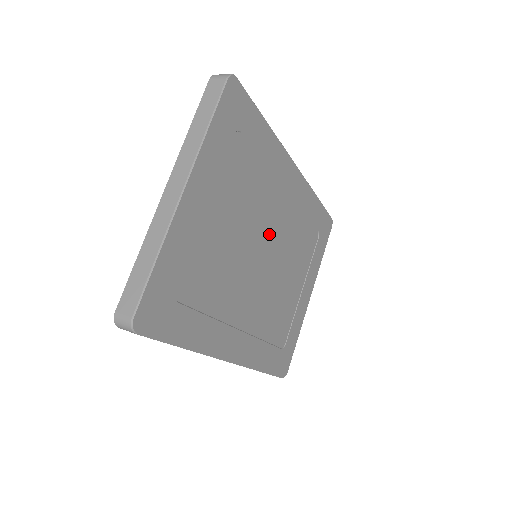
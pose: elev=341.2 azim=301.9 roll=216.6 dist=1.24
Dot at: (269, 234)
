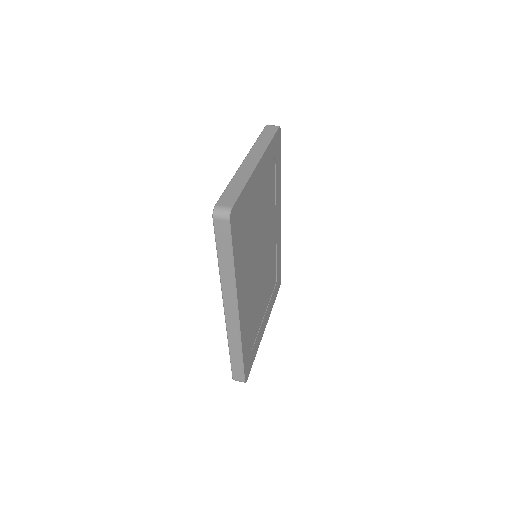
Dot at: (266, 244)
